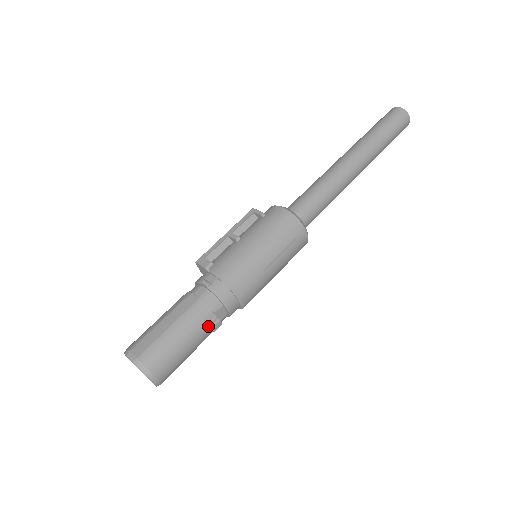
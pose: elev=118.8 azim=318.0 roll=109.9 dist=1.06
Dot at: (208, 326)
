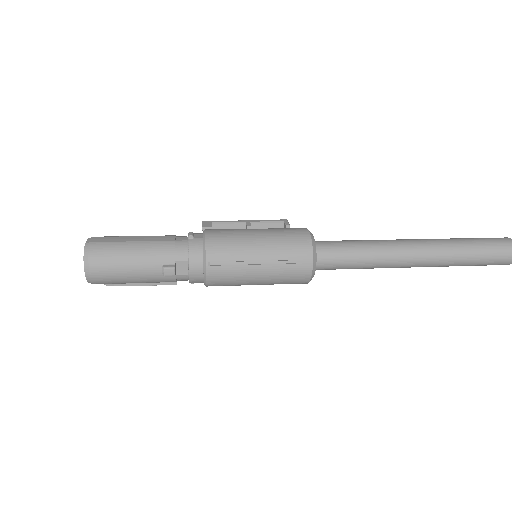
Dot at: (162, 266)
